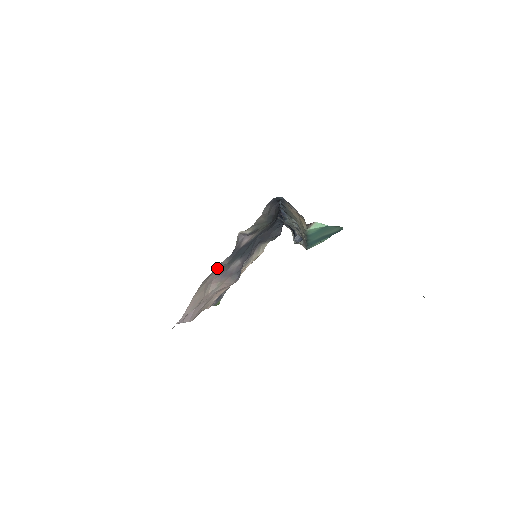
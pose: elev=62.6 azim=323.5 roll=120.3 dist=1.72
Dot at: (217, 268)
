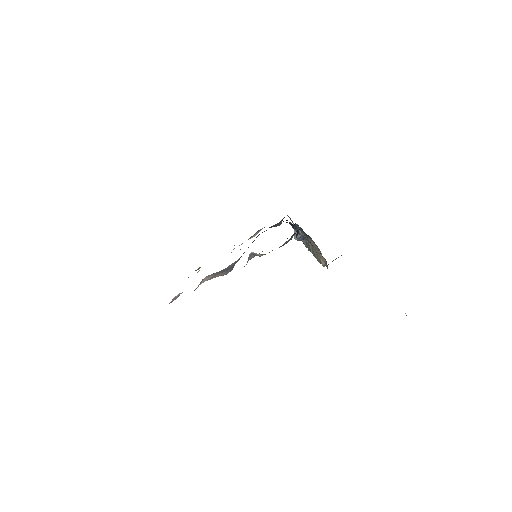
Dot at: occluded
